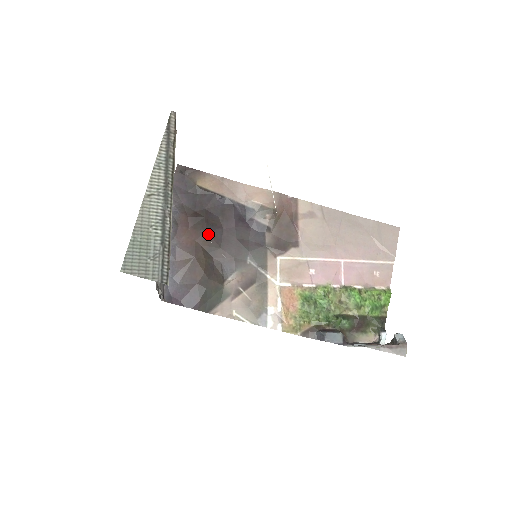
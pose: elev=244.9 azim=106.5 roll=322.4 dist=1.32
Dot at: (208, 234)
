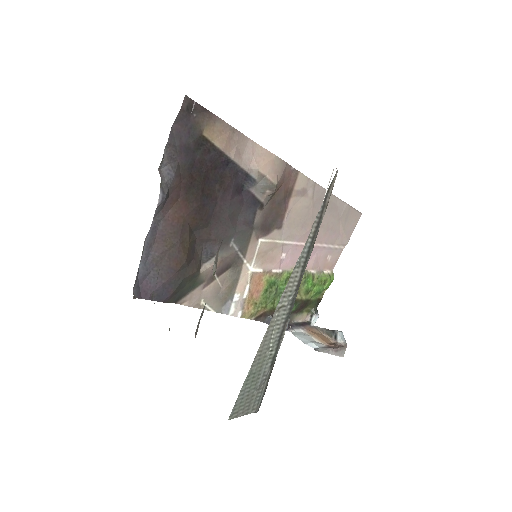
Dot at: (200, 209)
